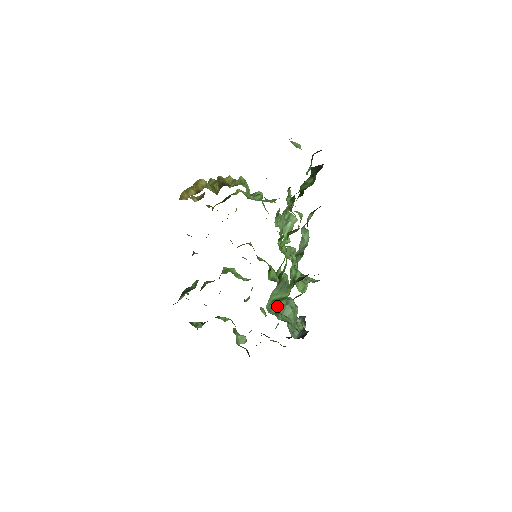
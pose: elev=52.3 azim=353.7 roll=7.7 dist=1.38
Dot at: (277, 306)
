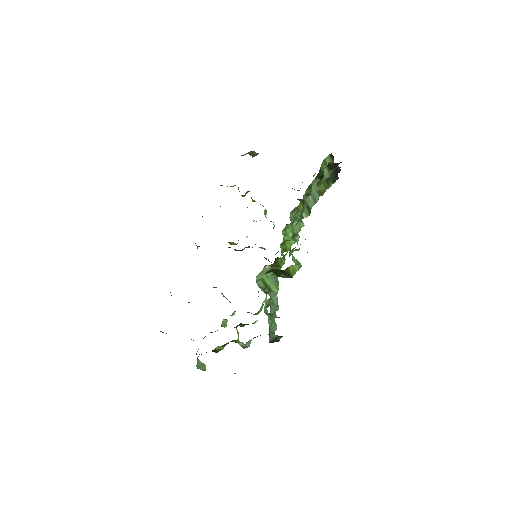
Dot at: (264, 290)
